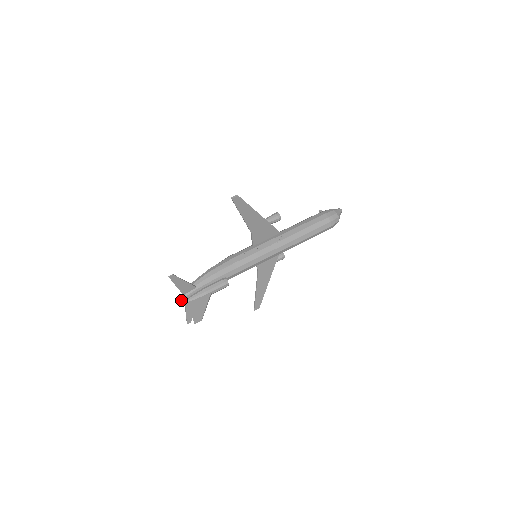
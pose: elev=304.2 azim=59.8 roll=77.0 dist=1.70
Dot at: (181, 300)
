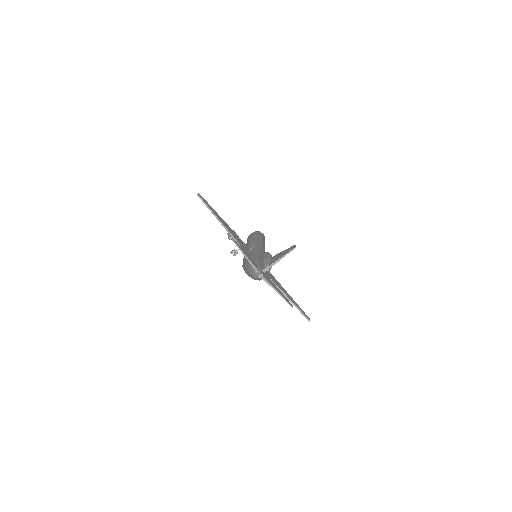
Dot at: (263, 274)
